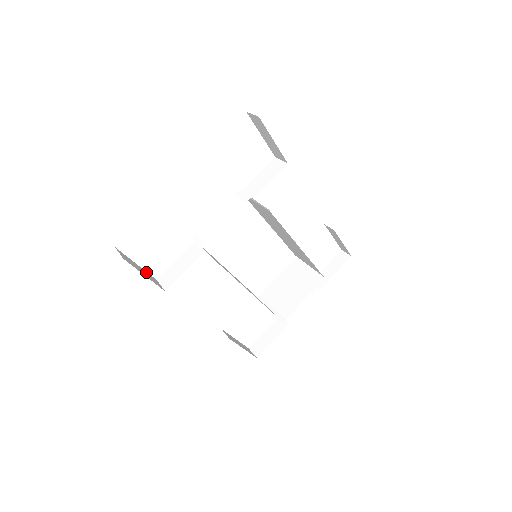
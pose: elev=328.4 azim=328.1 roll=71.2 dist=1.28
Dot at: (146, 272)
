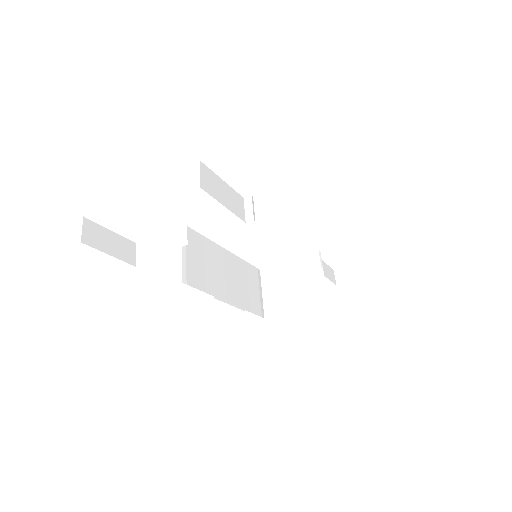
Dot at: (122, 238)
